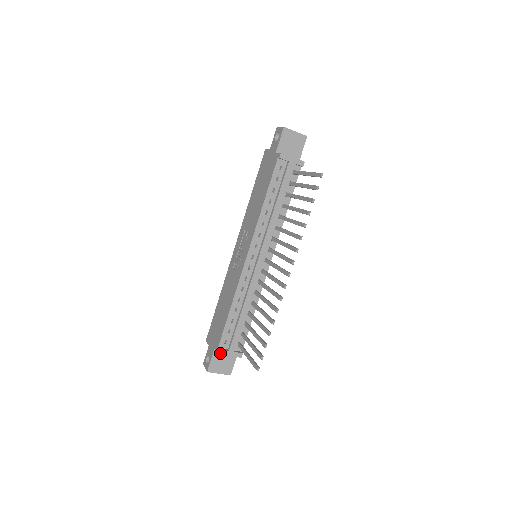
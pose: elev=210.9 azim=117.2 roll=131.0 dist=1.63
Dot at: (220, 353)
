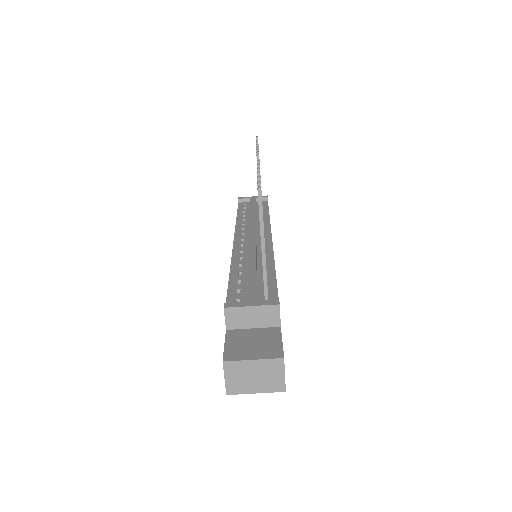
Dot at: (229, 307)
